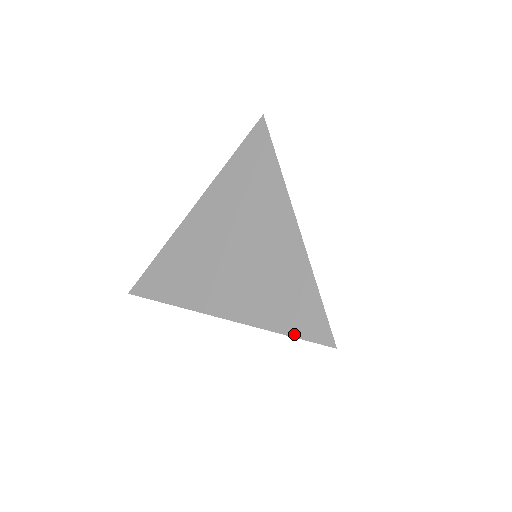
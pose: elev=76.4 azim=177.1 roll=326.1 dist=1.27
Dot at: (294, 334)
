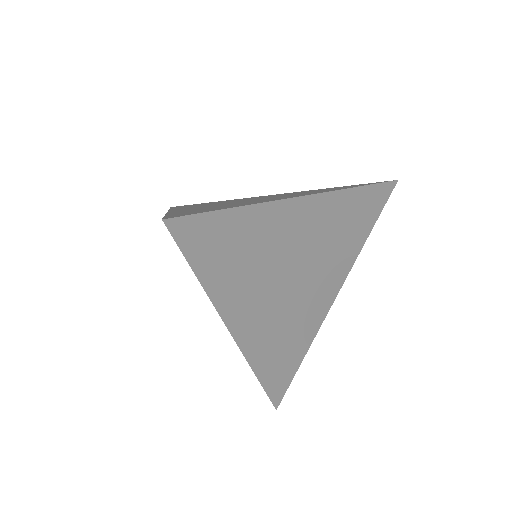
Dot at: (169, 215)
